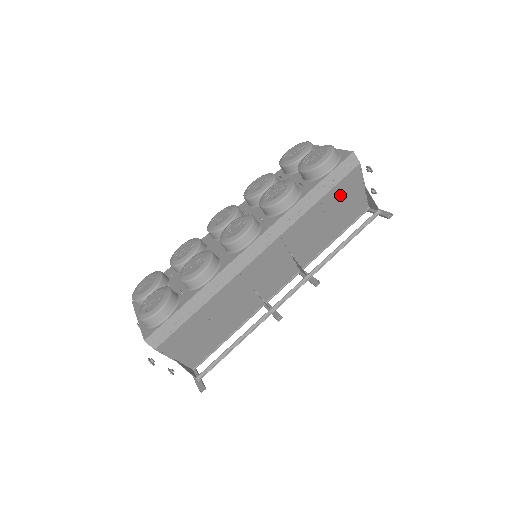
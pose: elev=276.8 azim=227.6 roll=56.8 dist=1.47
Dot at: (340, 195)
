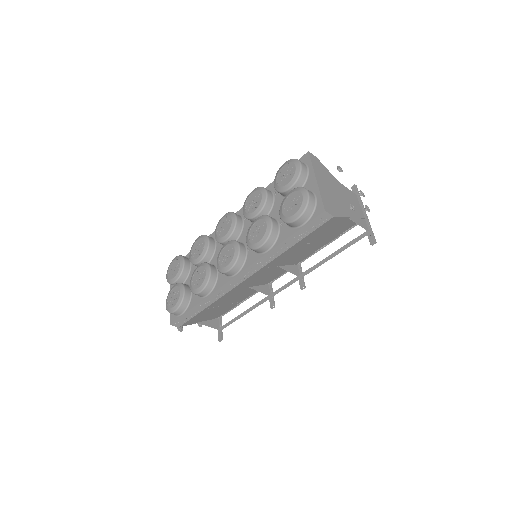
Dot at: (319, 233)
